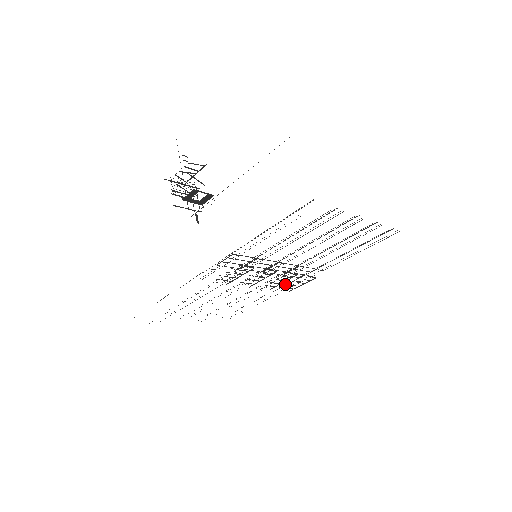
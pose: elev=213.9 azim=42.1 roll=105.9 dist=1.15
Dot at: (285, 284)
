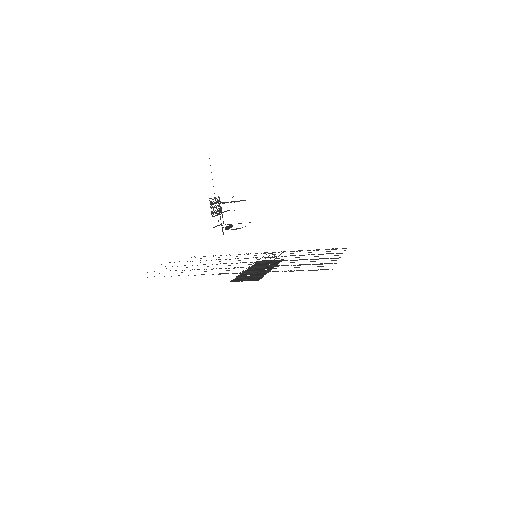
Dot at: (255, 255)
